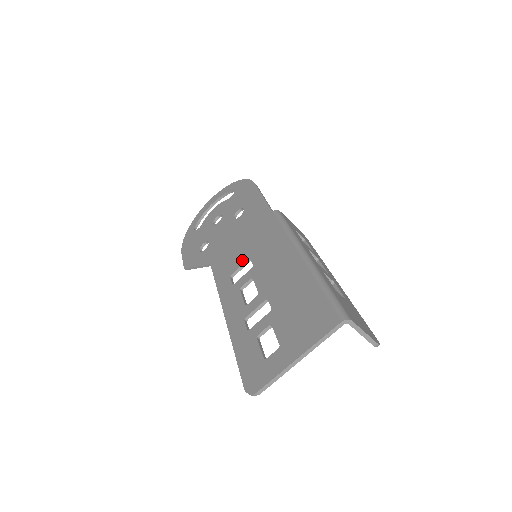
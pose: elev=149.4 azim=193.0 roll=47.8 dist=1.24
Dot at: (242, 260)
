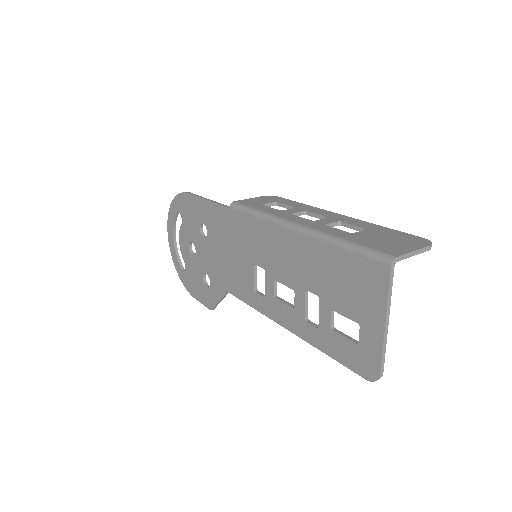
Dot at: (249, 270)
